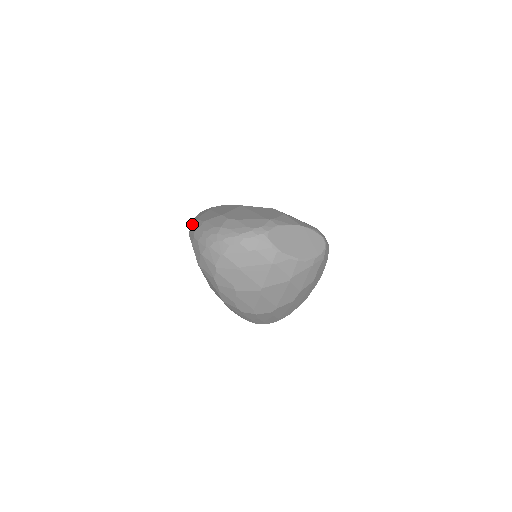
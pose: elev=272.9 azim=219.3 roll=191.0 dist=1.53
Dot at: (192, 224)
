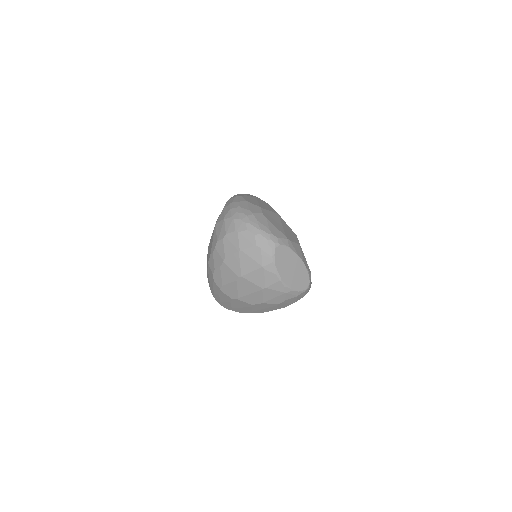
Dot at: (236, 195)
